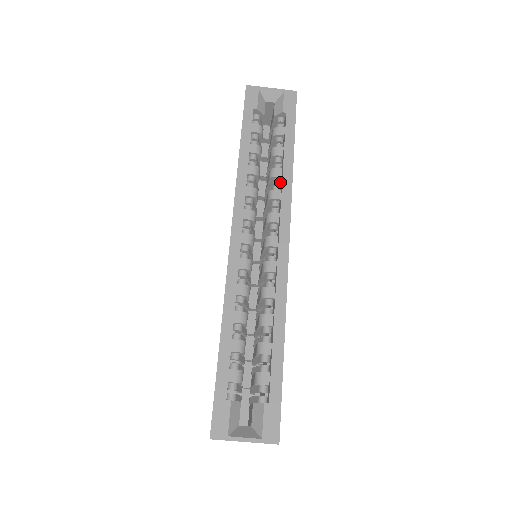
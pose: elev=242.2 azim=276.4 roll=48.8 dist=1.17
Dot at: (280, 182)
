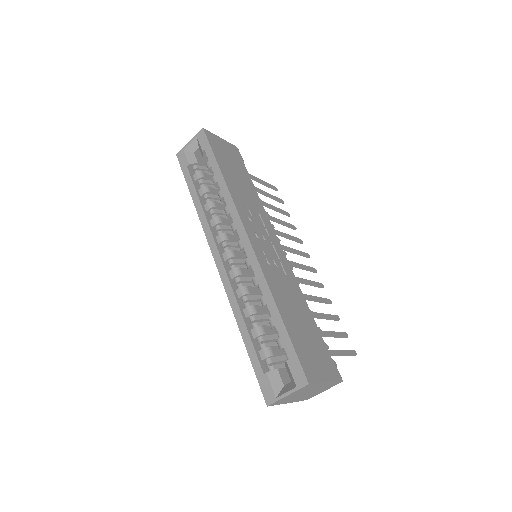
Dot at: occluded
